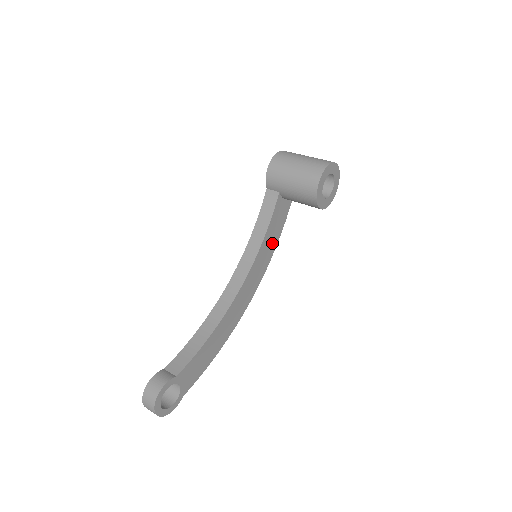
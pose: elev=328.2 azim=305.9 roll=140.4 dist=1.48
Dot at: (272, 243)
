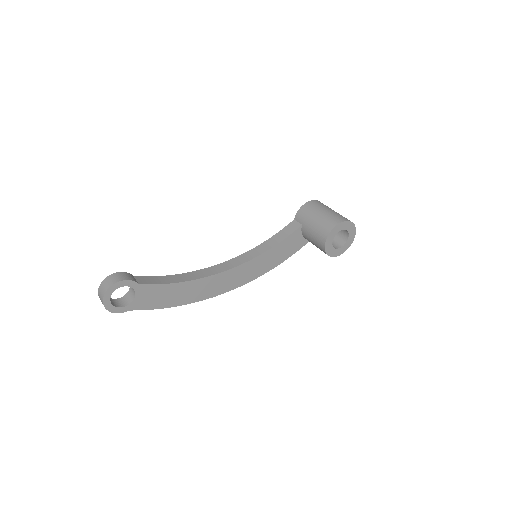
Dot at: (273, 261)
